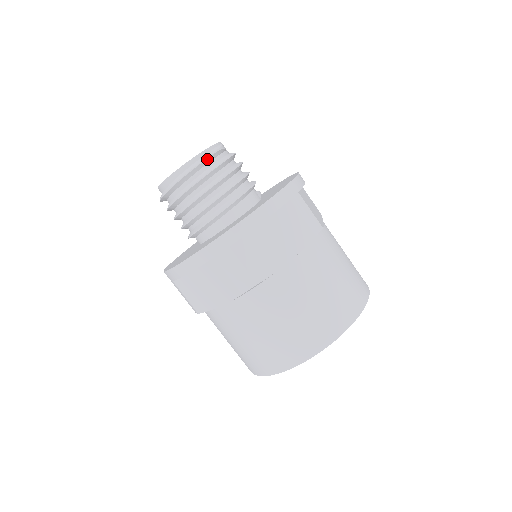
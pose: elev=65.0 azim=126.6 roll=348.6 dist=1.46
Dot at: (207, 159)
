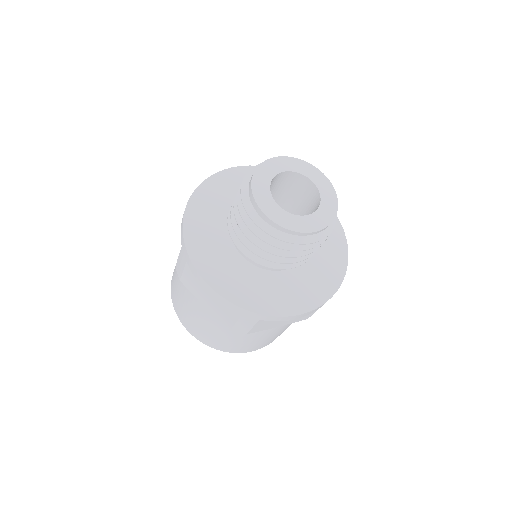
Dot at: (316, 241)
